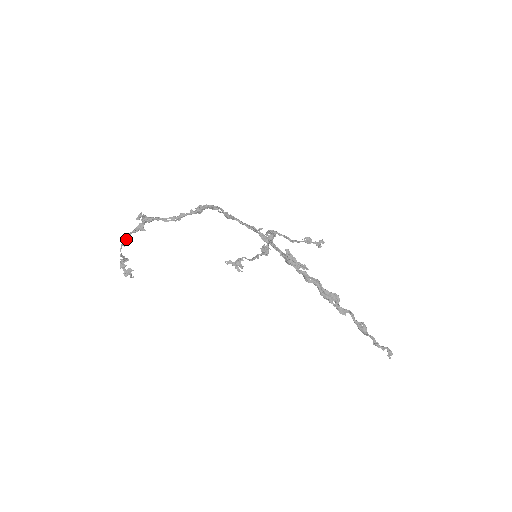
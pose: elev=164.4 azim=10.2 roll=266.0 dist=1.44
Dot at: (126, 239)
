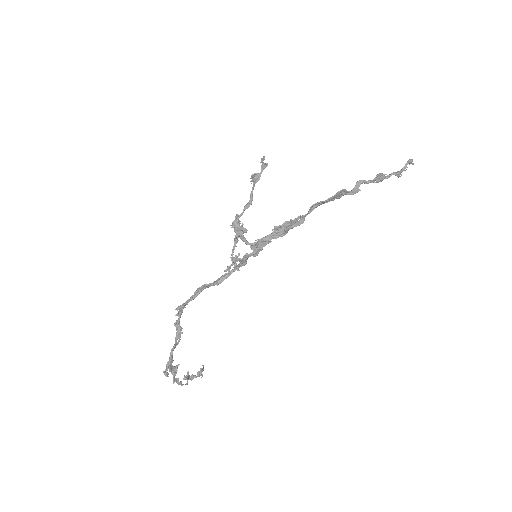
Dot at: (176, 381)
